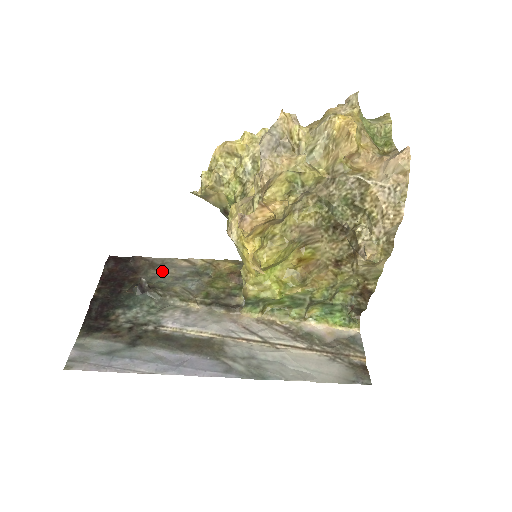
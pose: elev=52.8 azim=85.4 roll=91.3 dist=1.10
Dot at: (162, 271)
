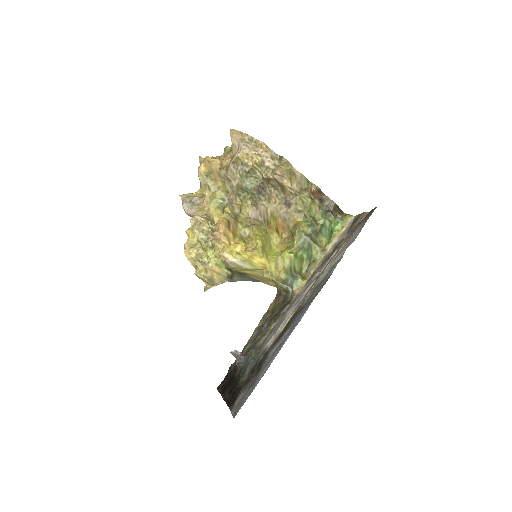
Dot at: (246, 348)
